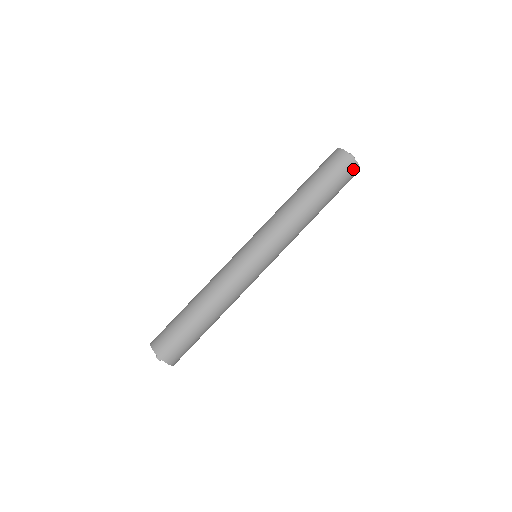
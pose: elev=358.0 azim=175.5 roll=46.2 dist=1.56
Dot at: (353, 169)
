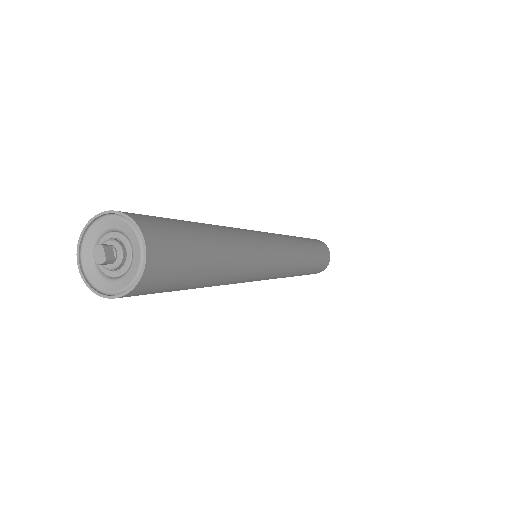
Dot at: (327, 262)
